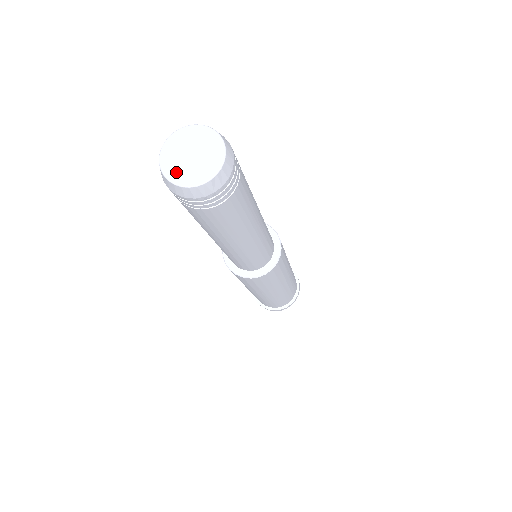
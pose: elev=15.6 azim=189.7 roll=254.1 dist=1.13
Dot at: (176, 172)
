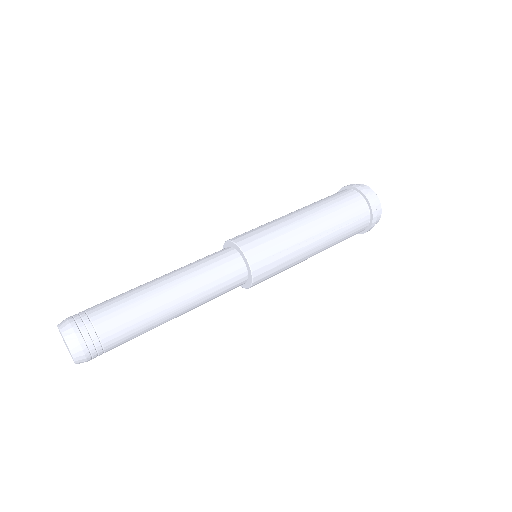
Dot at: (68, 350)
